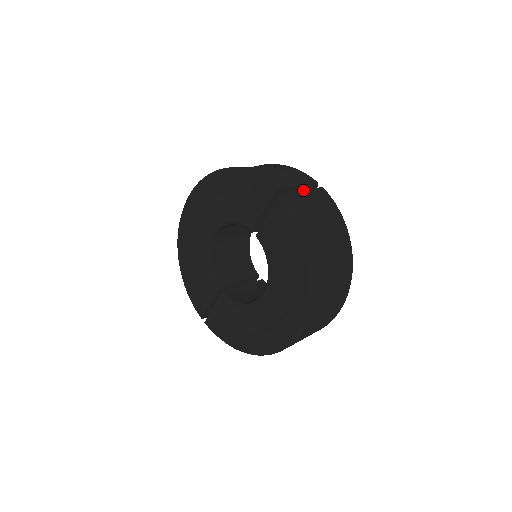
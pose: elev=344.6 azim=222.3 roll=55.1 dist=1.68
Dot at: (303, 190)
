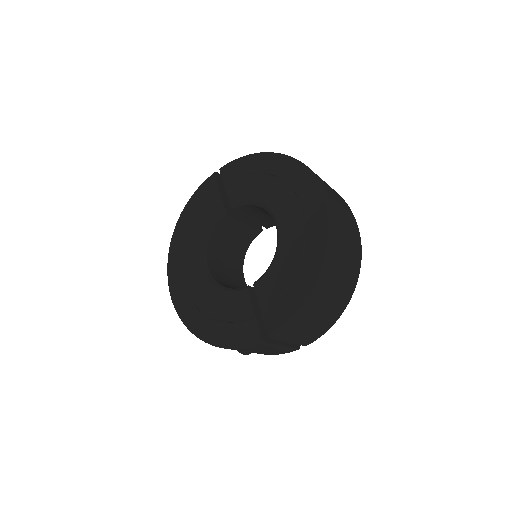
Dot at: occluded
